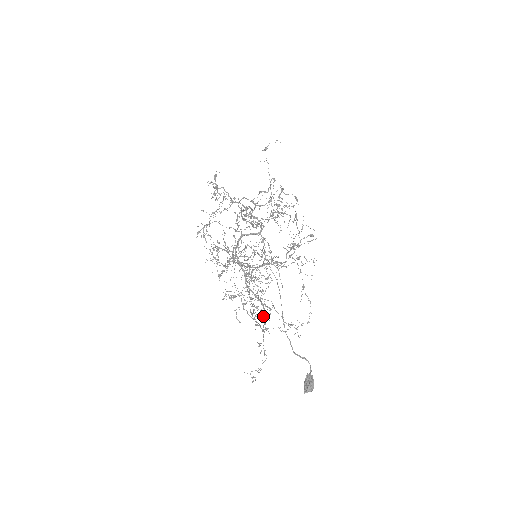
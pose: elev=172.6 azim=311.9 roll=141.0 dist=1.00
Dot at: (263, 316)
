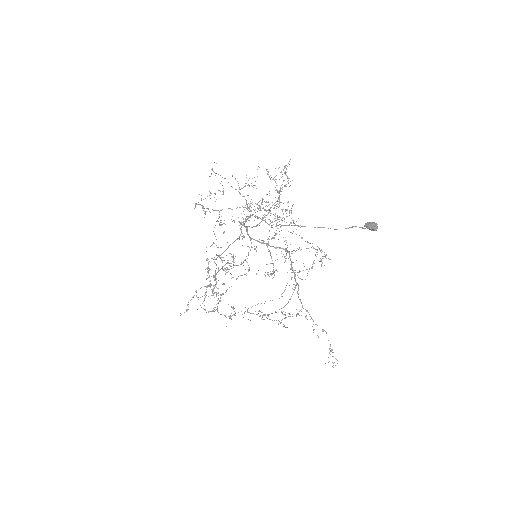
Dot at: (299, 278)
